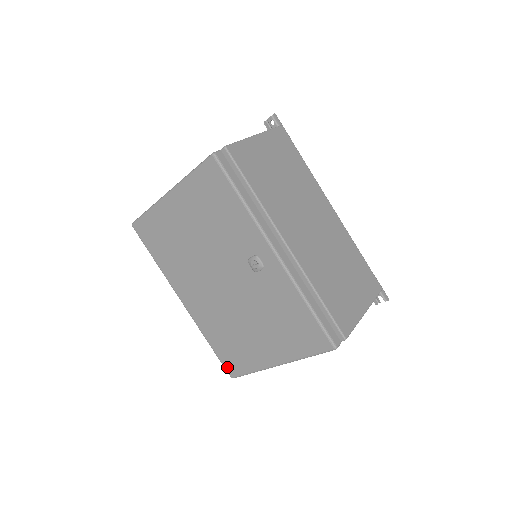
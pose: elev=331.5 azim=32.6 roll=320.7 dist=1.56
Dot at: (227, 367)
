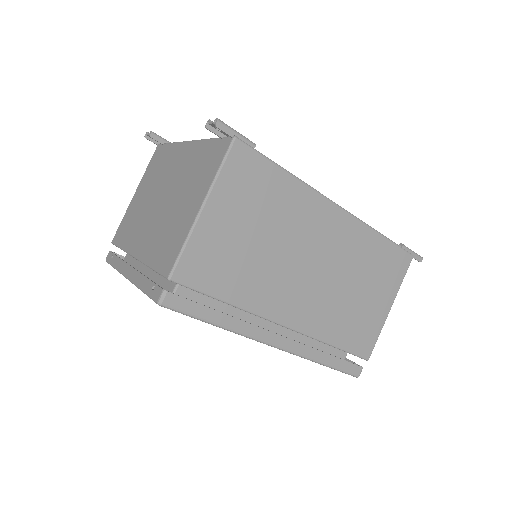
Dot at: occluded
